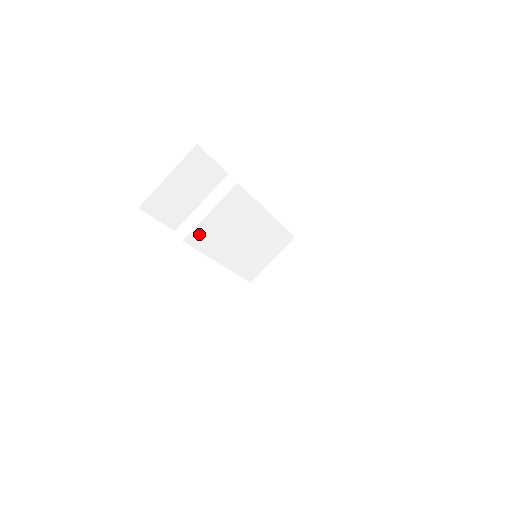
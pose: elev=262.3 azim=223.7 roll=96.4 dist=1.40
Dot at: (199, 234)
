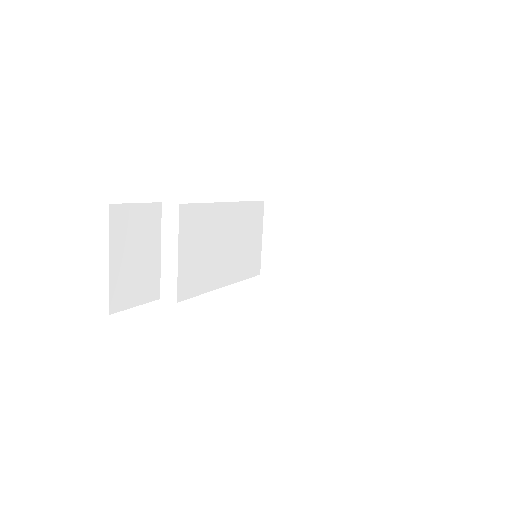
Dot at: (185, 282)
